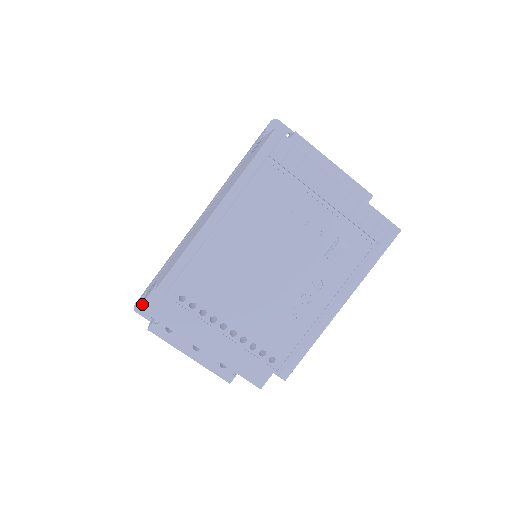
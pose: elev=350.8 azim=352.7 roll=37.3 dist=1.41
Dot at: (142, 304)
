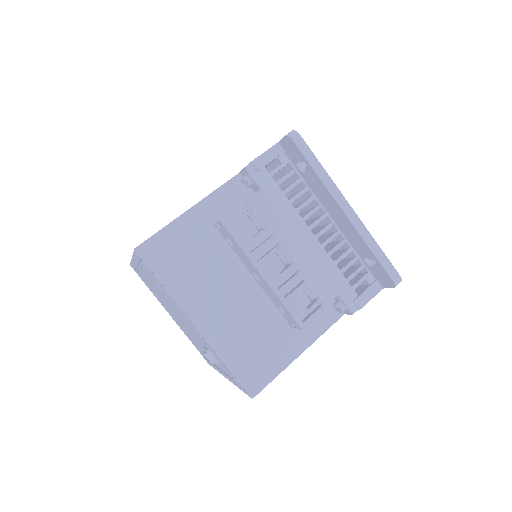
Dot at: occluded
